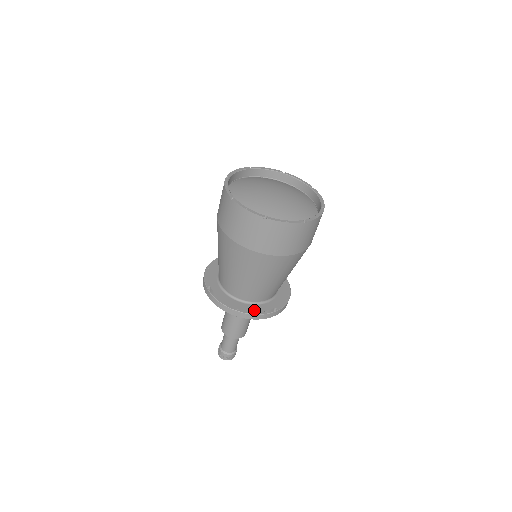
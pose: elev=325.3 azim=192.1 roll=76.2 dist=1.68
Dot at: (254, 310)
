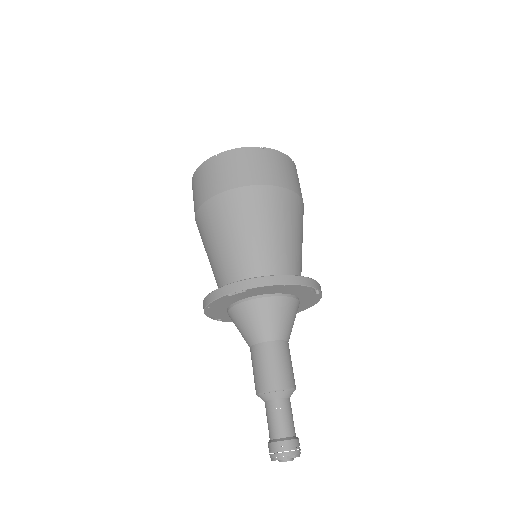
Dot at: occluded
